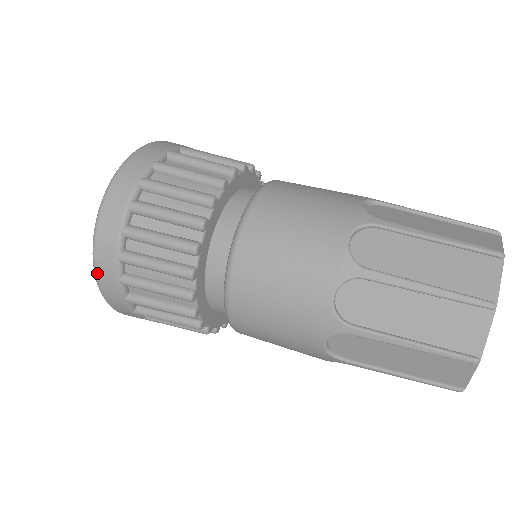
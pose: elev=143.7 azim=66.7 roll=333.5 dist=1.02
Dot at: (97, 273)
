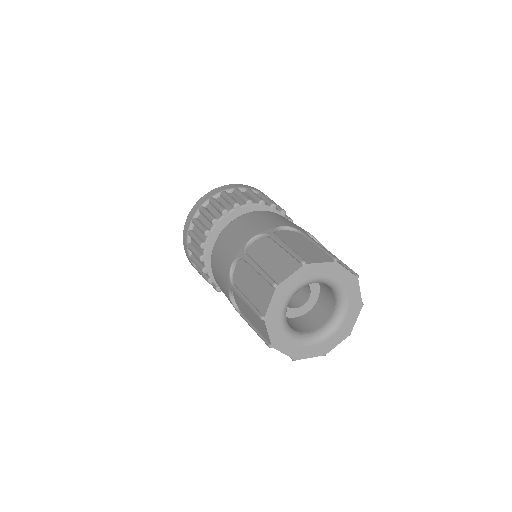
Dot at: (183, 240)
